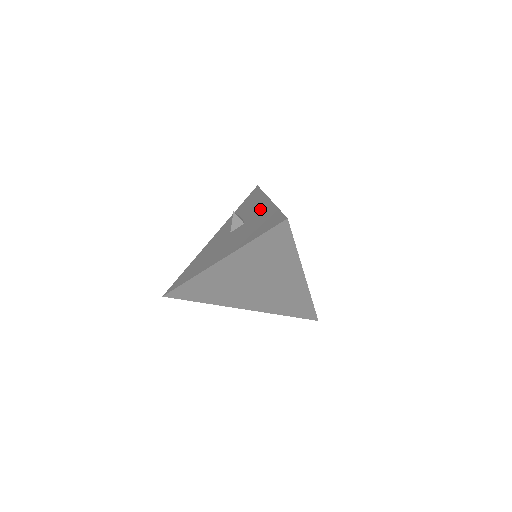
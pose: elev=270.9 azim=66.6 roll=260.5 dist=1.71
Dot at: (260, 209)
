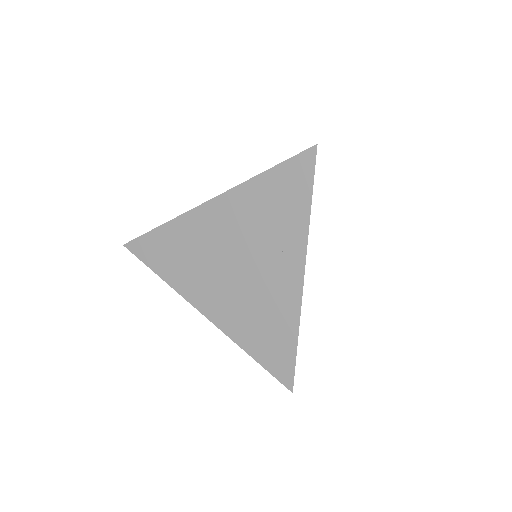
Dot at: occluded
